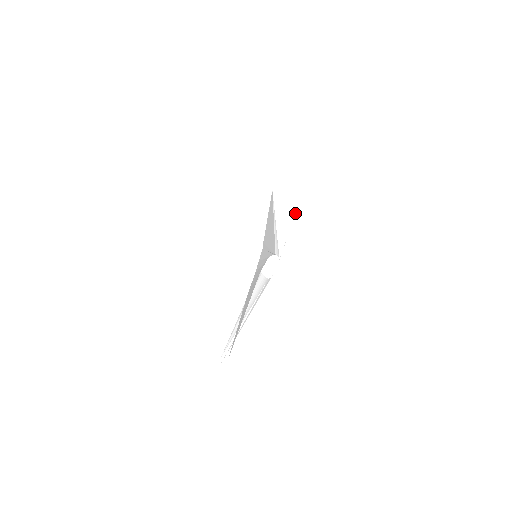
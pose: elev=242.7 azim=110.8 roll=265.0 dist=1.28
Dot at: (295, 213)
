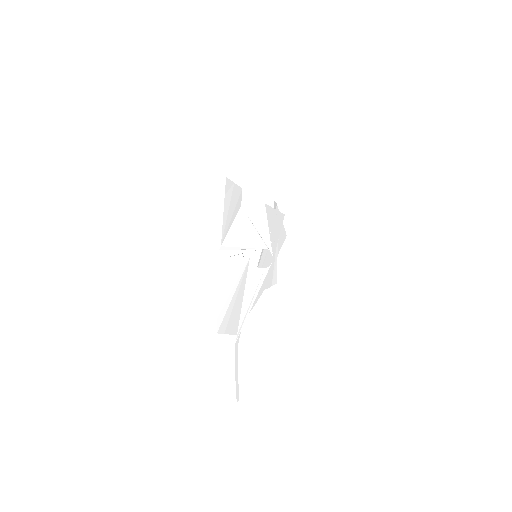
Dot at: (266, 213)
